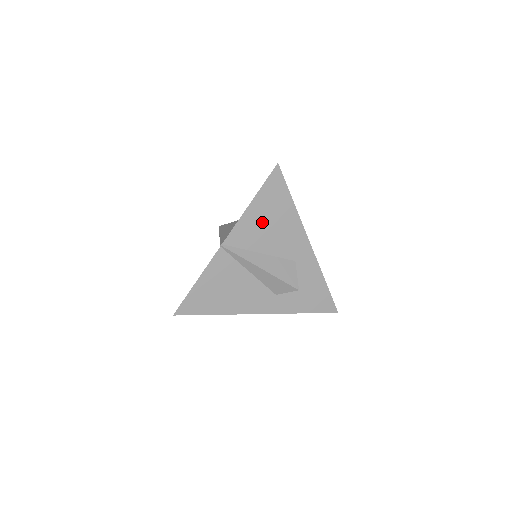
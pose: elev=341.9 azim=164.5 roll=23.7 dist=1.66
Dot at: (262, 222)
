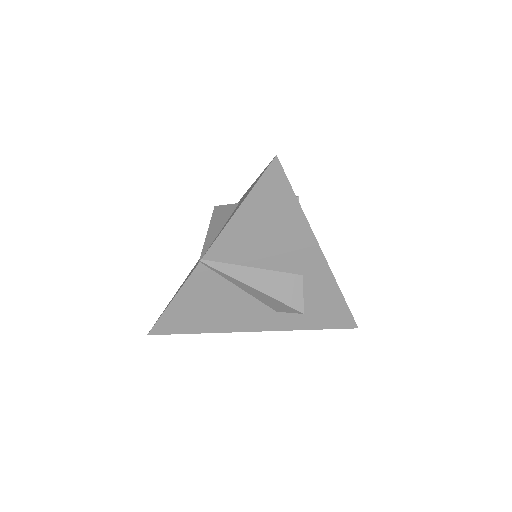
Dot at: (255, 232)
